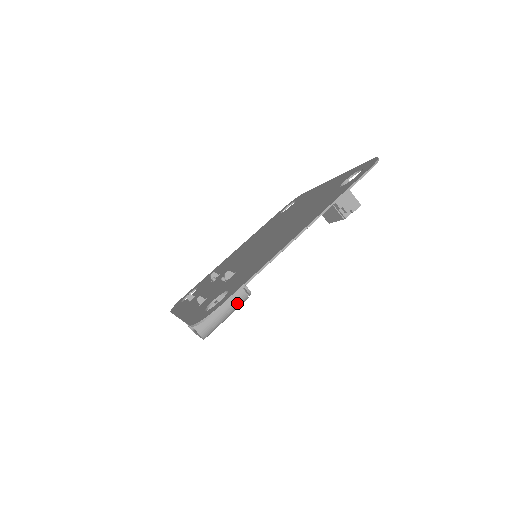
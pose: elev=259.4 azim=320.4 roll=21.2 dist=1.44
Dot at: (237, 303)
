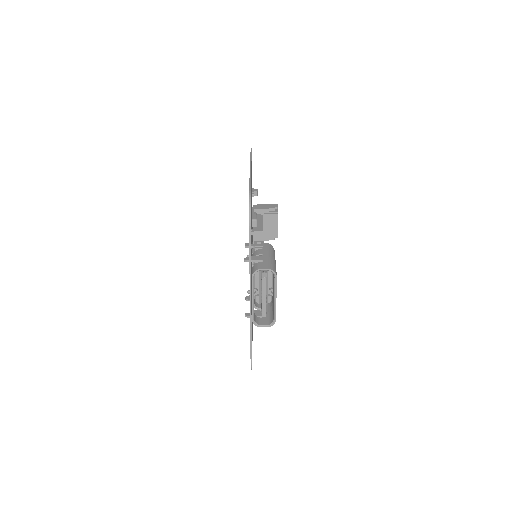
Dot at: (270, 250)
